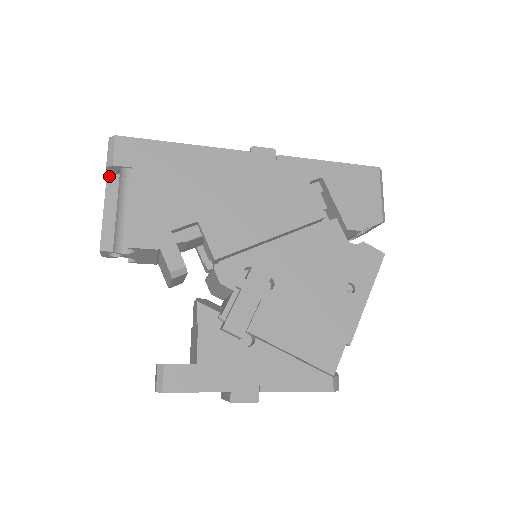
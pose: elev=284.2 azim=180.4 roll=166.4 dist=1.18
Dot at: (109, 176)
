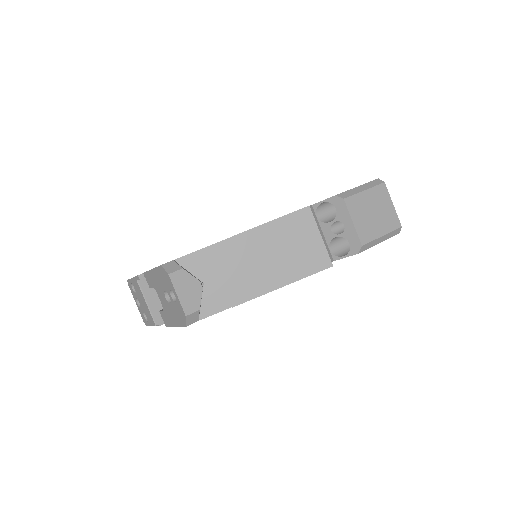
Dot at: occluded
